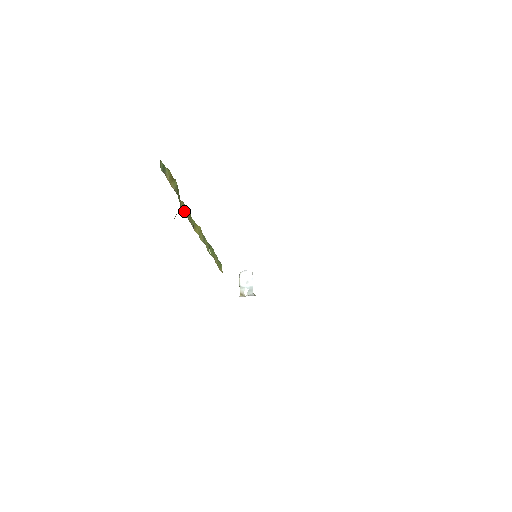
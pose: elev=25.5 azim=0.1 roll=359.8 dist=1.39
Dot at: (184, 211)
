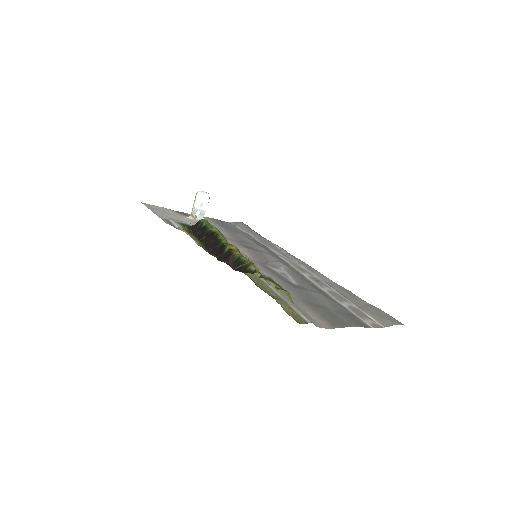
Dot at: occluded
